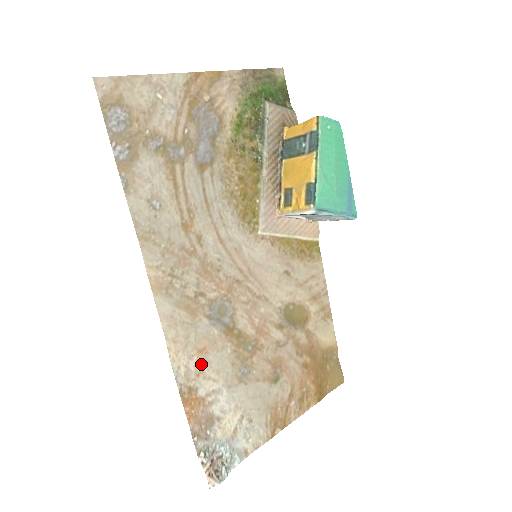
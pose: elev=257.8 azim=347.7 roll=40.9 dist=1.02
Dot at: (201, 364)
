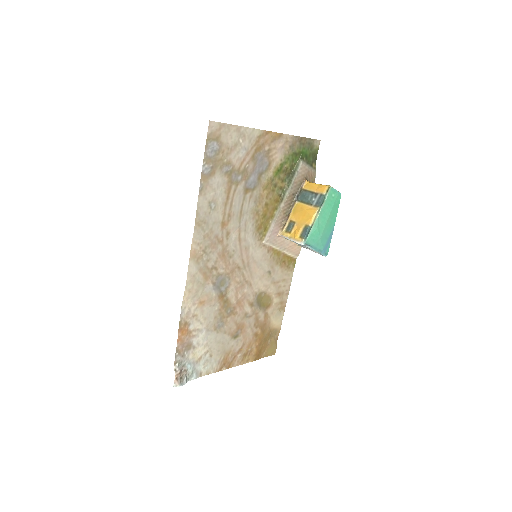
Dot at: (198, 310)
